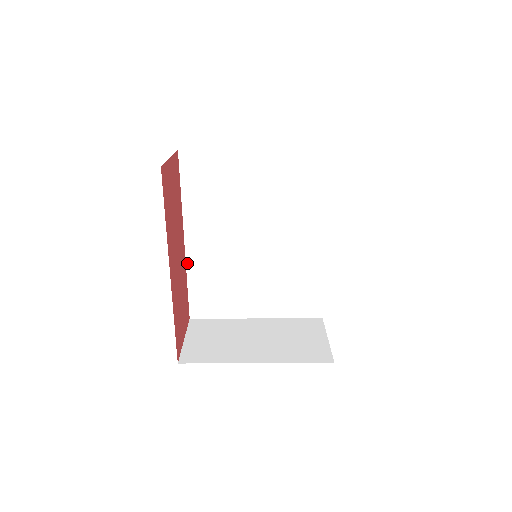
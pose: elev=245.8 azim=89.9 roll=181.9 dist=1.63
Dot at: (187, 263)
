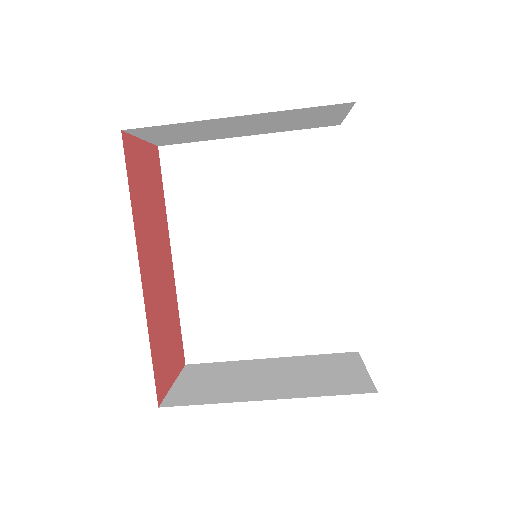
Dot at: (177, 288)
